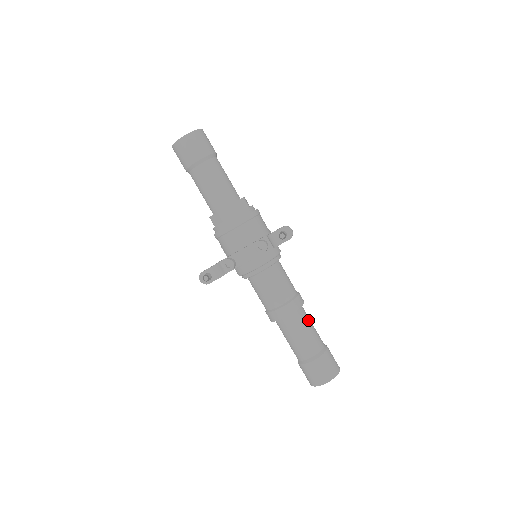
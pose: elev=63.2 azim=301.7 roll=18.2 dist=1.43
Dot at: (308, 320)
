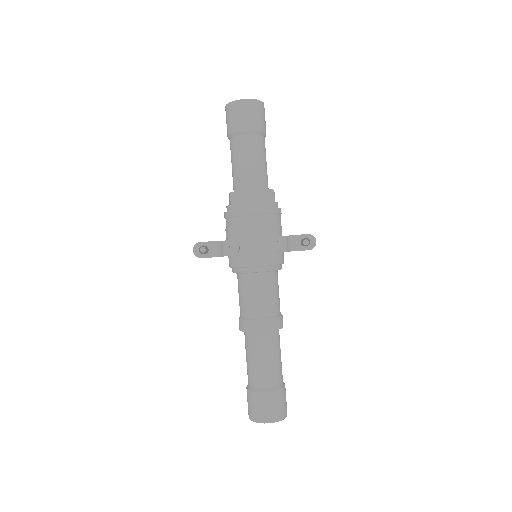
Dot at: occluded
